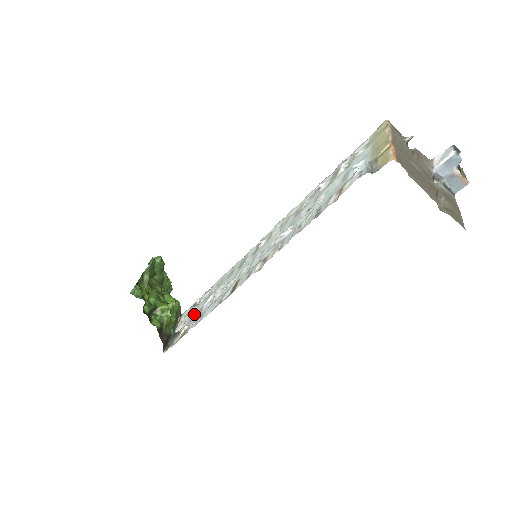
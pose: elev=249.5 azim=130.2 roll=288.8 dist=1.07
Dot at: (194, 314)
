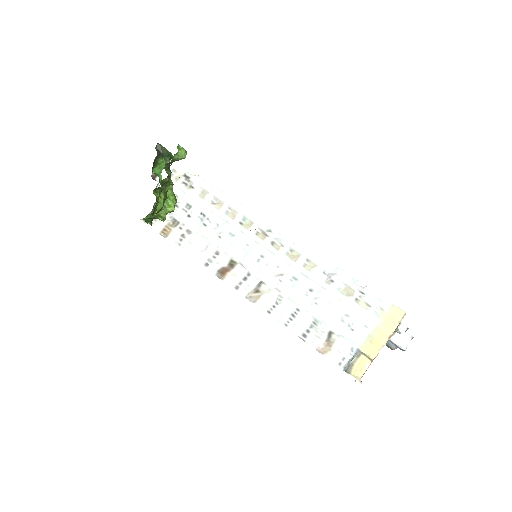
Dot at: (182, 204)
